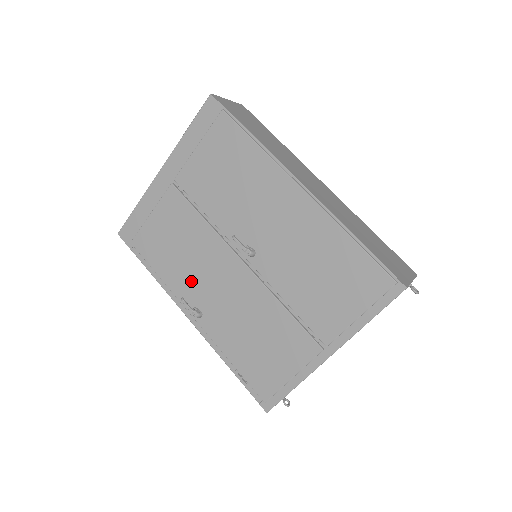
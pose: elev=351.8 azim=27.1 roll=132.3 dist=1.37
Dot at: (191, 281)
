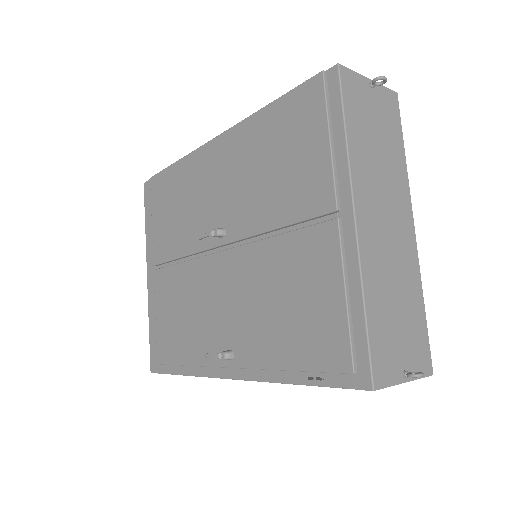
Dot at: (206, 331)
